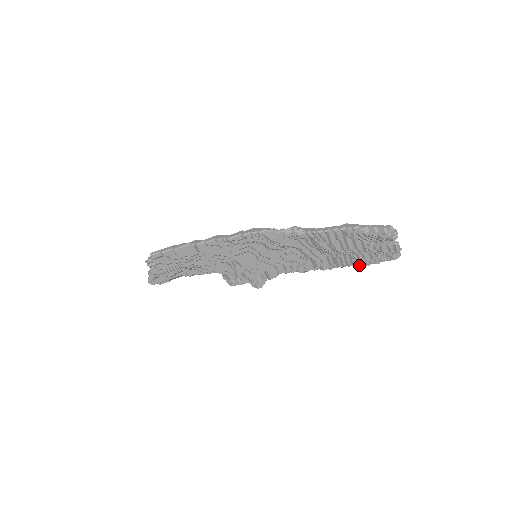
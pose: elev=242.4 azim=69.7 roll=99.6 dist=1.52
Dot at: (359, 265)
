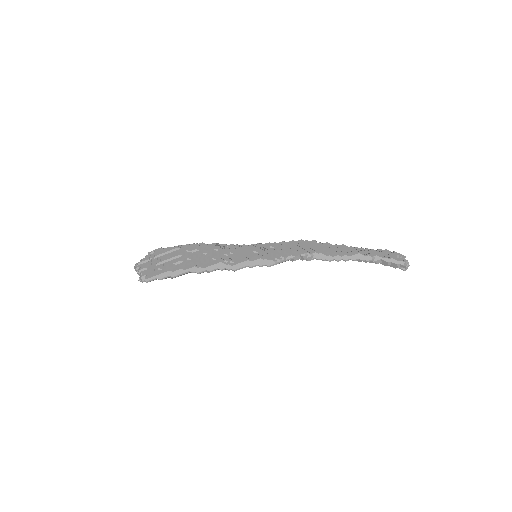
Dot at: occluded
